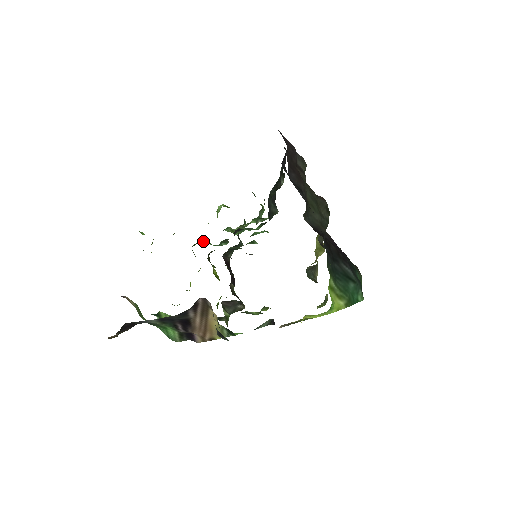
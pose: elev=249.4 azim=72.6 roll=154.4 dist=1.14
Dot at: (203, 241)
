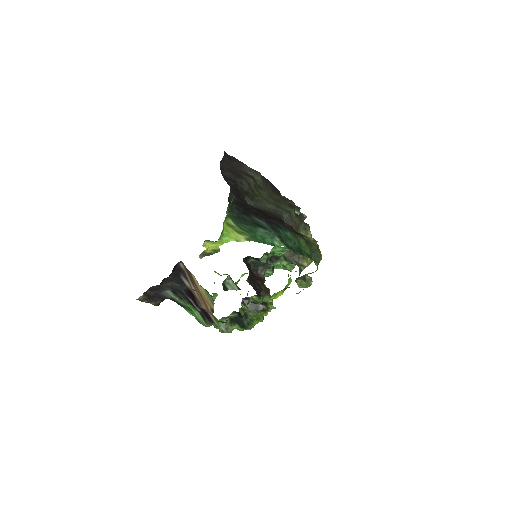
Dot at: occluded
